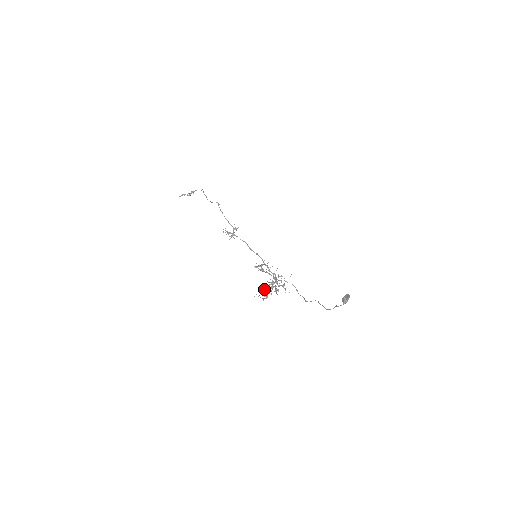
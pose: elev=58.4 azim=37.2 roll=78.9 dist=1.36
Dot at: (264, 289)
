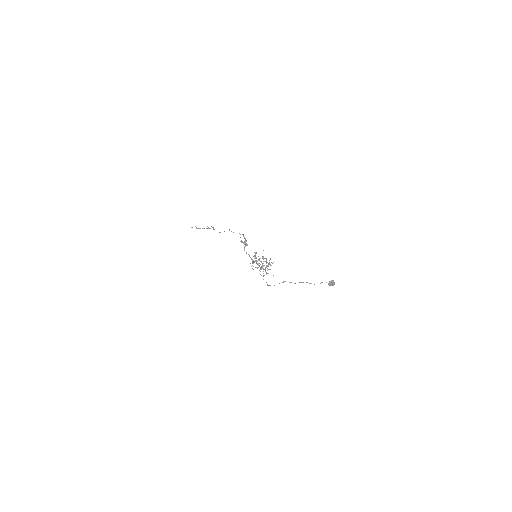
Dot at: (258, 260)
